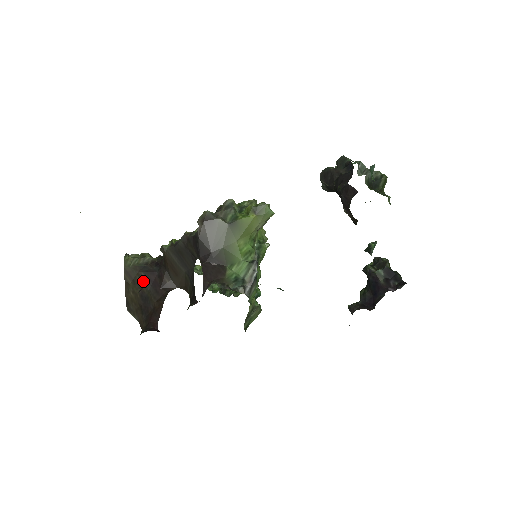
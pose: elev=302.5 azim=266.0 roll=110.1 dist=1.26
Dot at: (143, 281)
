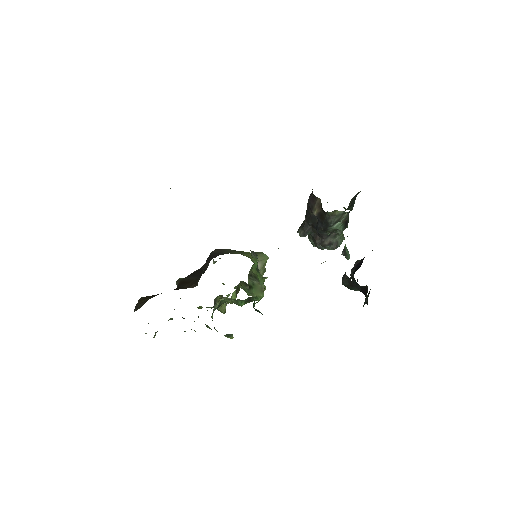
Dot at: occluded
